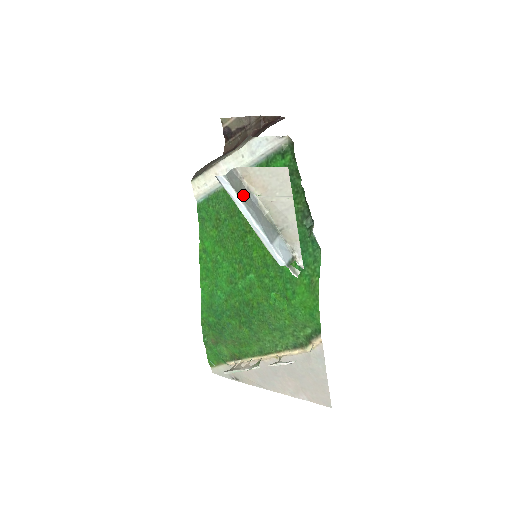
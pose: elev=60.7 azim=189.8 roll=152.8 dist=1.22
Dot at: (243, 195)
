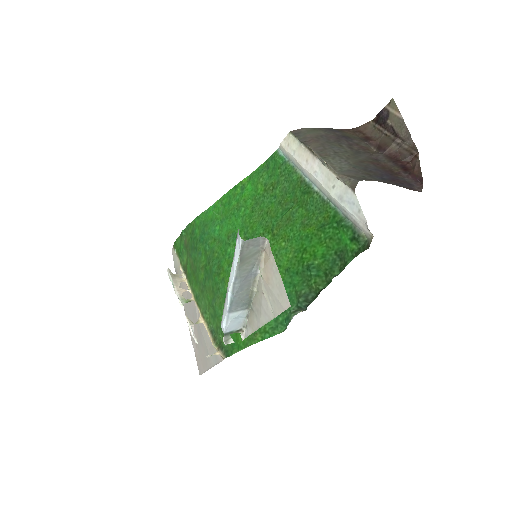
Dot at: (245, 264)
